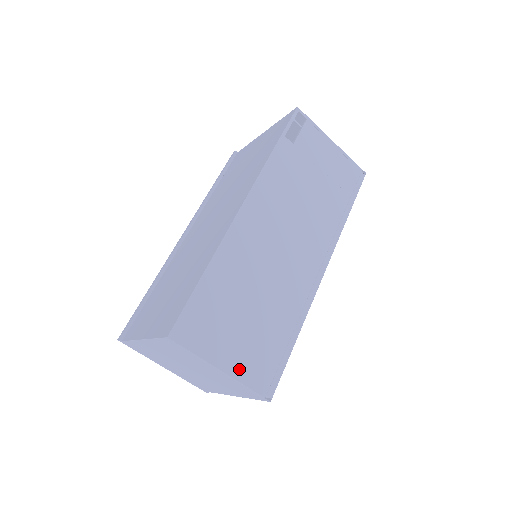
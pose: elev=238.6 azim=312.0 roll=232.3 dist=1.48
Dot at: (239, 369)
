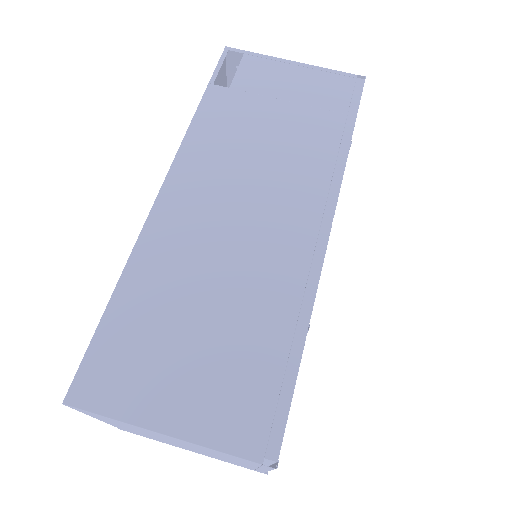
Dot at: (199, 424)
